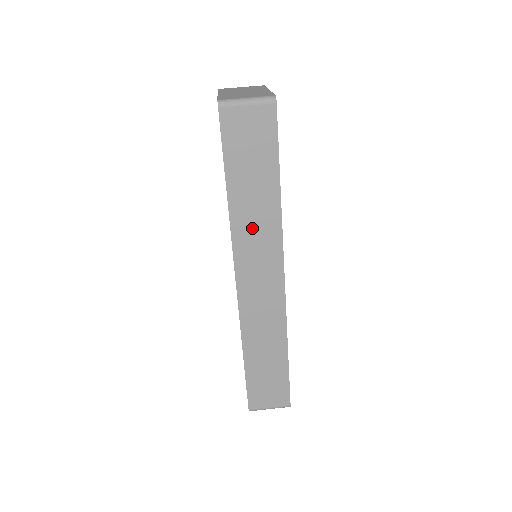
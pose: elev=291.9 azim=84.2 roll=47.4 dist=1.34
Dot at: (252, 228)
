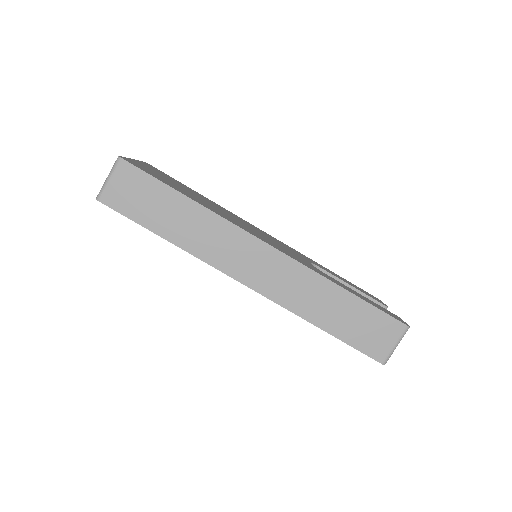
Dot at: (205, 240)
